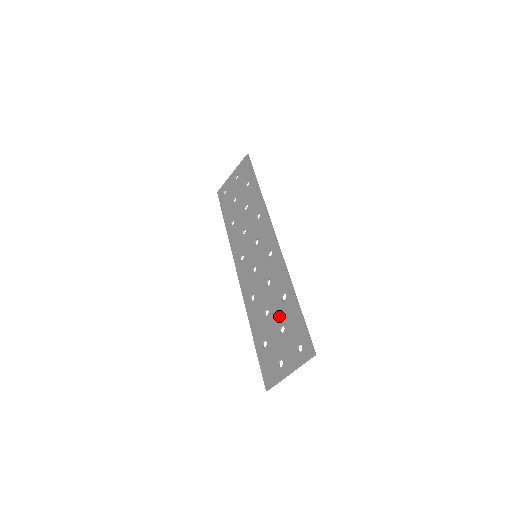
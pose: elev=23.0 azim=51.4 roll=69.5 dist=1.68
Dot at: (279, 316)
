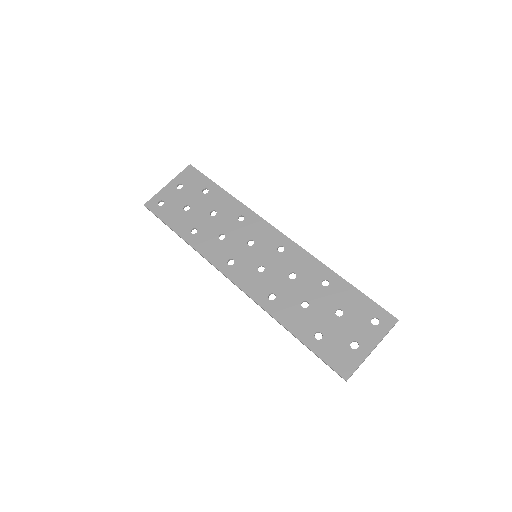
Dot at: (328, 302)
